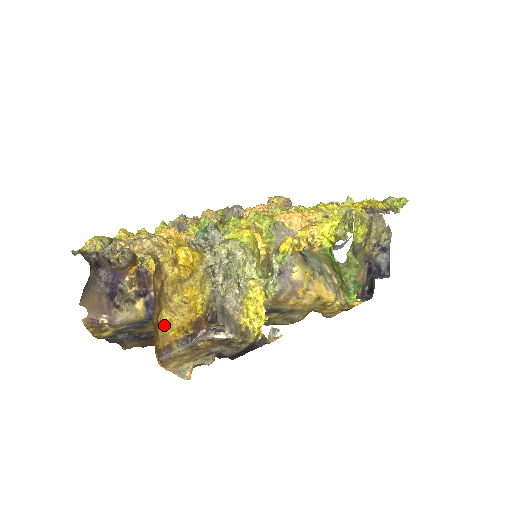
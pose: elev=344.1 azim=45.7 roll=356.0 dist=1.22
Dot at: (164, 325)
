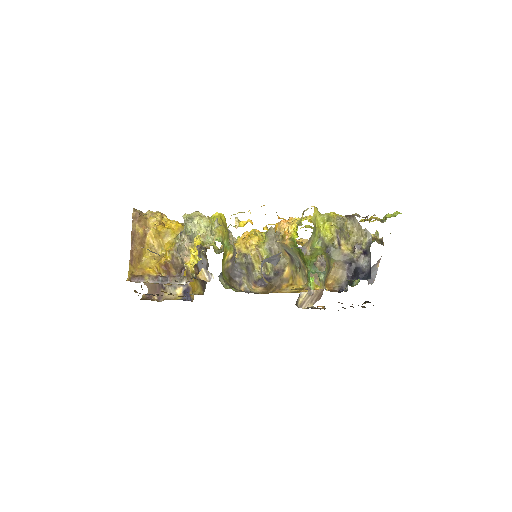
Dot at: (145, 264)
